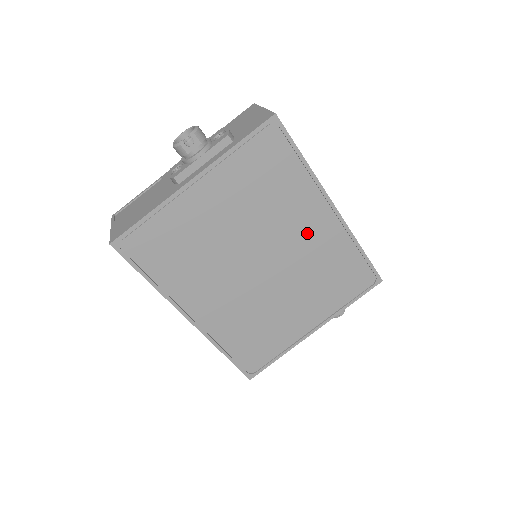
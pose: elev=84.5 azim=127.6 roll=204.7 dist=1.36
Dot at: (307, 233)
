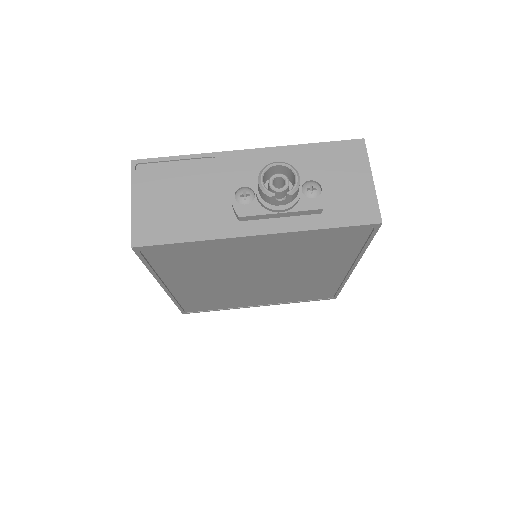
Dot at: (315, 274)
